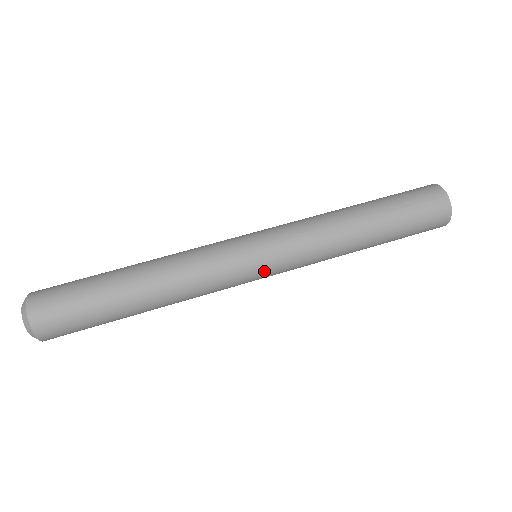
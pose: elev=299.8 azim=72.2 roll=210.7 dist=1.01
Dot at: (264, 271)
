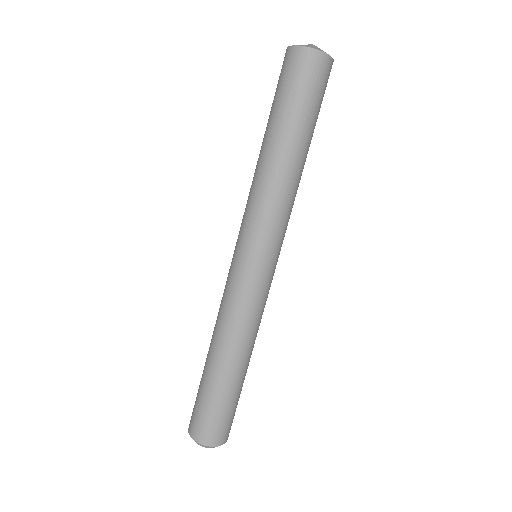
Dot at: (273, 262)
